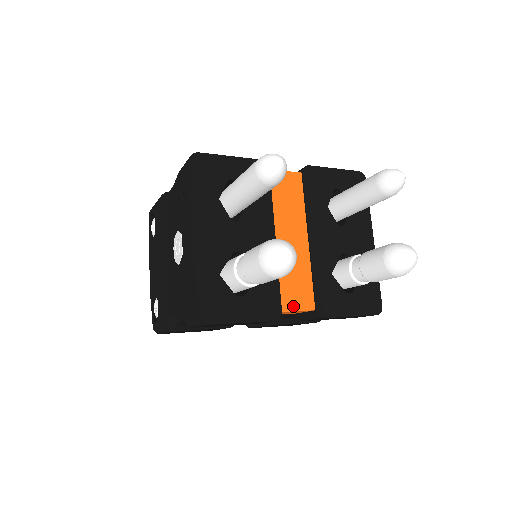
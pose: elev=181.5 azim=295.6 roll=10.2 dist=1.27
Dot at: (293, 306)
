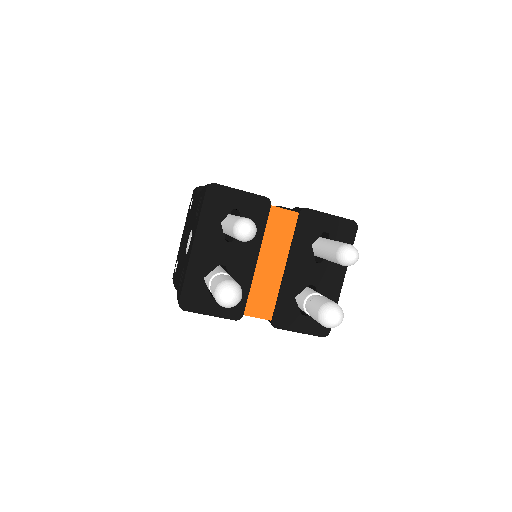
Dot at: (254, 313)
